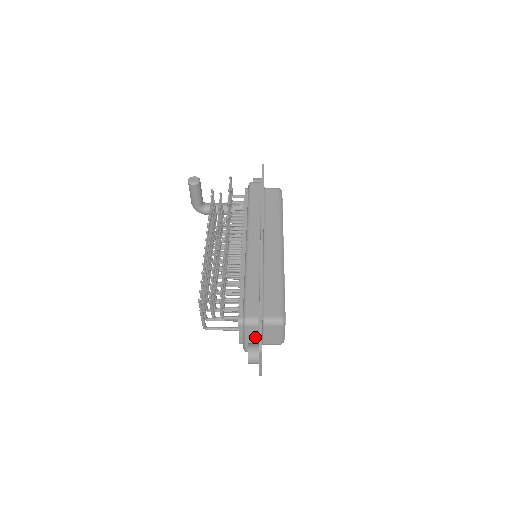
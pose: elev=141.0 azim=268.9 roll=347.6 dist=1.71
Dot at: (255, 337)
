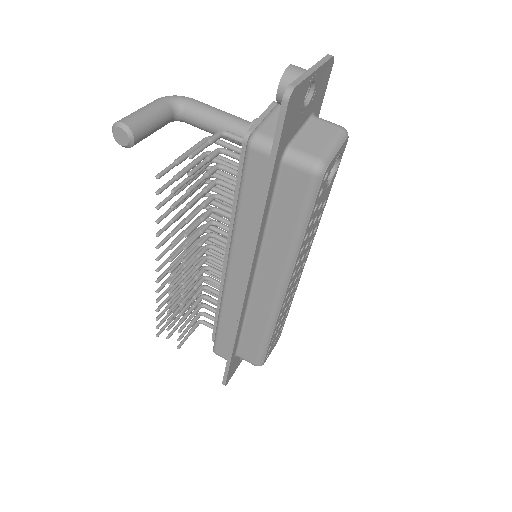
Dot at: occluded
